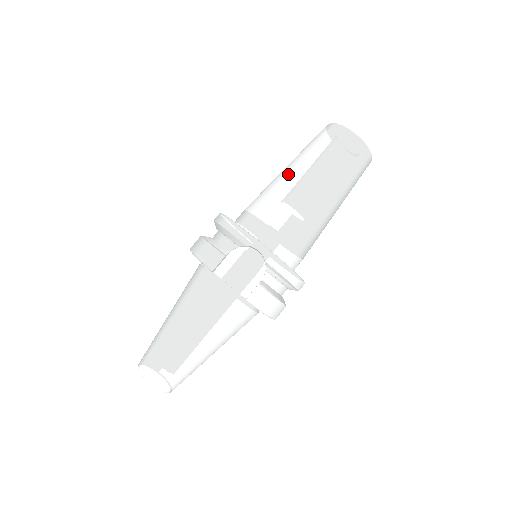
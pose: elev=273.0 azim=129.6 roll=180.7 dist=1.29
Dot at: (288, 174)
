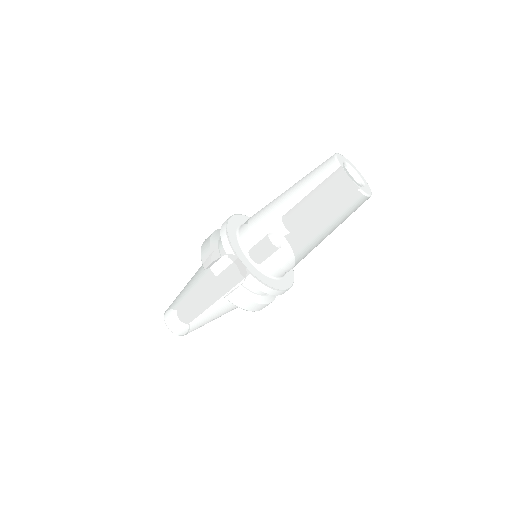
Dot at: (283, 199)
